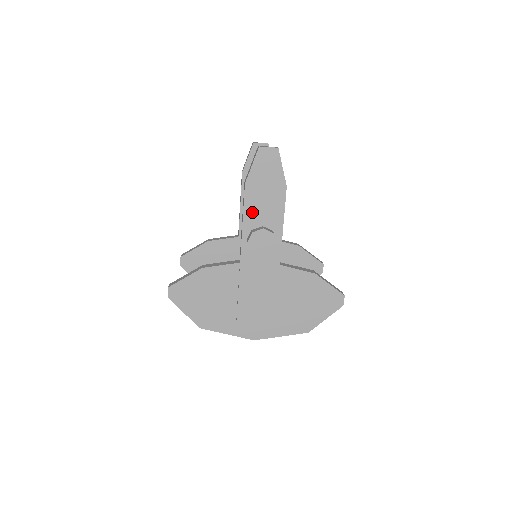
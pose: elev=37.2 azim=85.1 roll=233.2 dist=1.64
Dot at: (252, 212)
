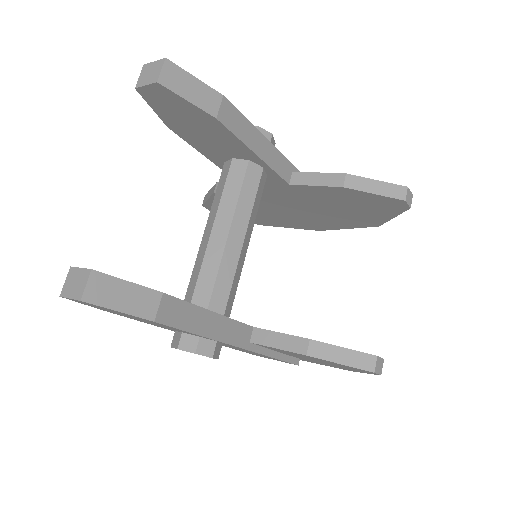
Dot at: (153, 324)
